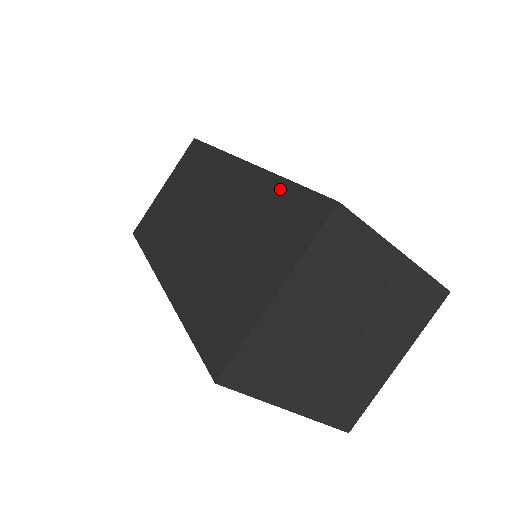
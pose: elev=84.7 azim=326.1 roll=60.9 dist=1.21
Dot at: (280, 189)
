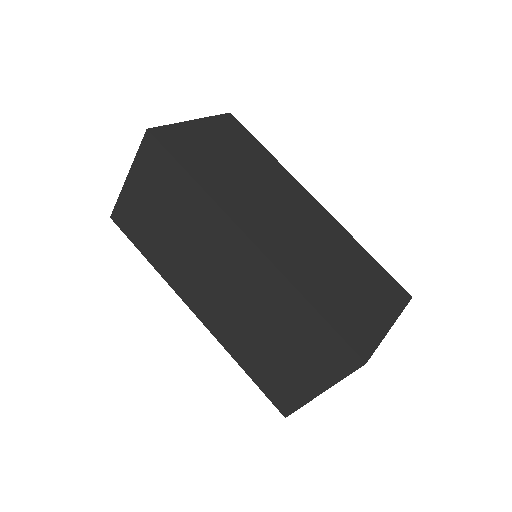
Dot at: (307, 312)
